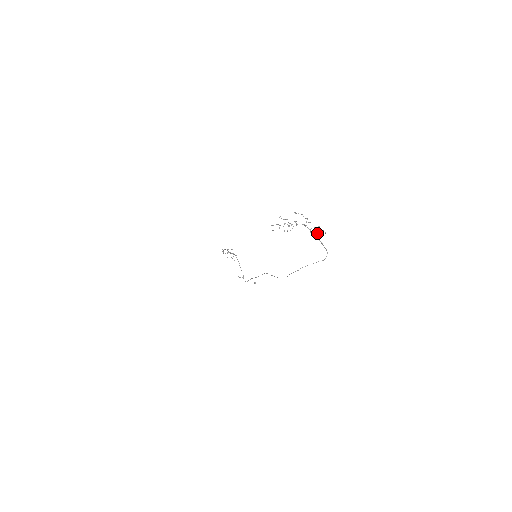
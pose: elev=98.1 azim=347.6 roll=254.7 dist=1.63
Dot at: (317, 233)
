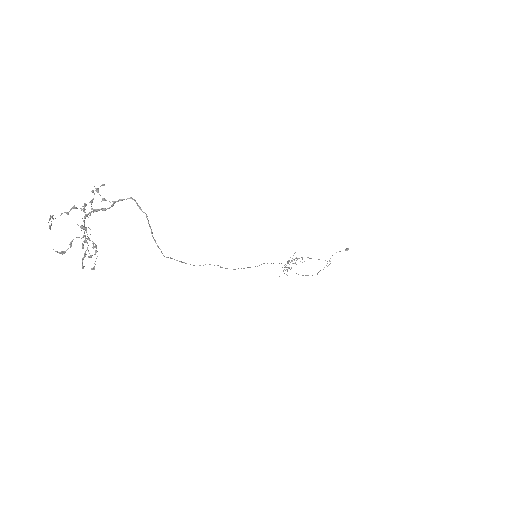
Dot at: occluded
